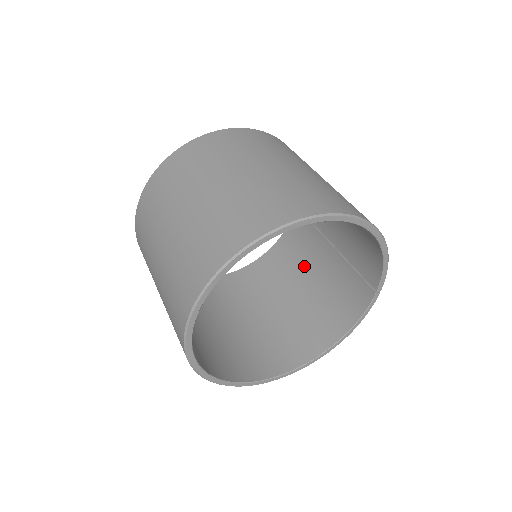
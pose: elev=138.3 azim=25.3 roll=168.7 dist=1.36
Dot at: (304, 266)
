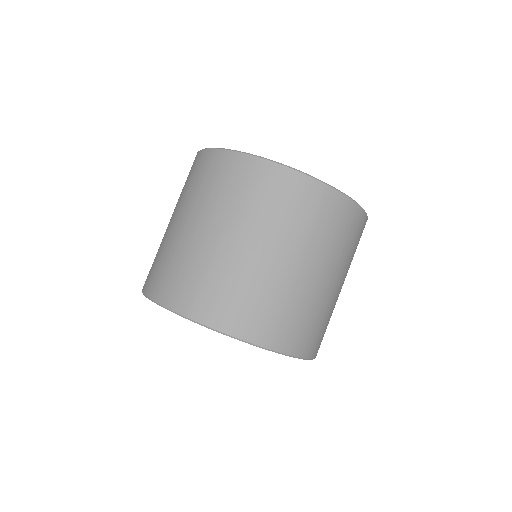
Dot at: occluded
